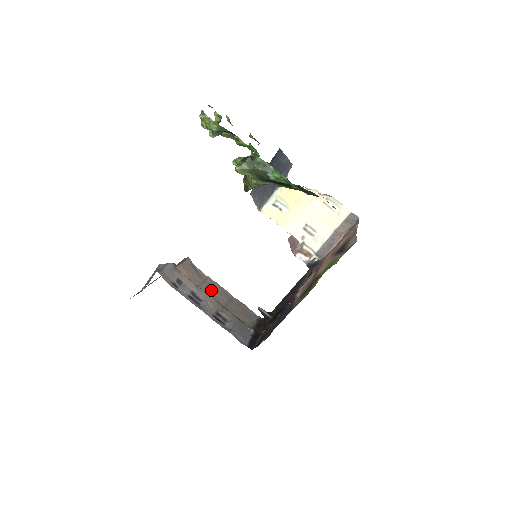
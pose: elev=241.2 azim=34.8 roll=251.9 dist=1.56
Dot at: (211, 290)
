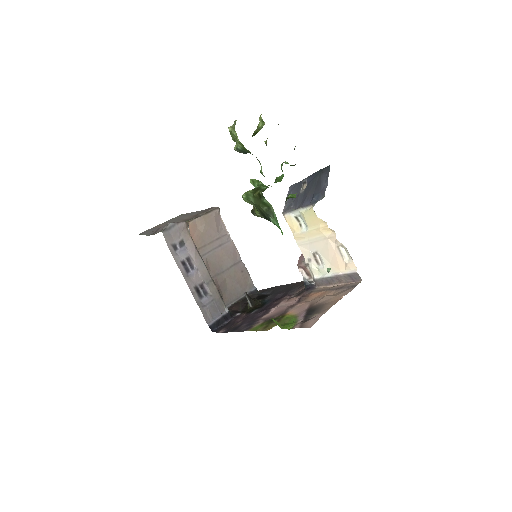
Dot at: (221, 250)
